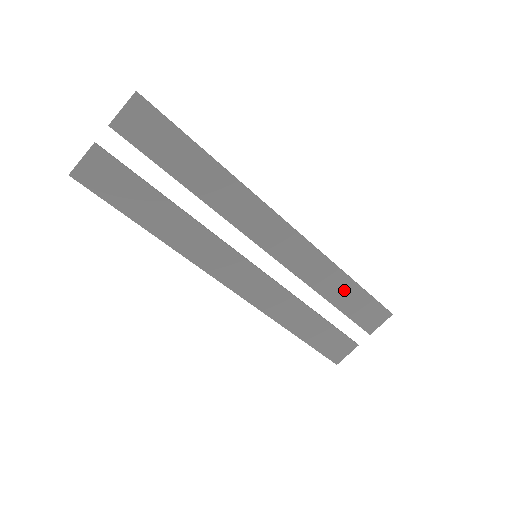
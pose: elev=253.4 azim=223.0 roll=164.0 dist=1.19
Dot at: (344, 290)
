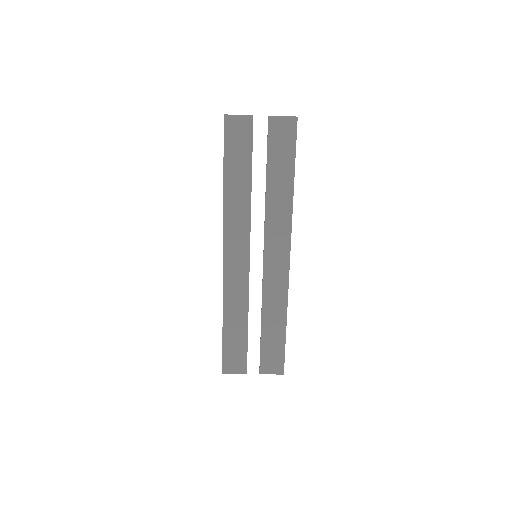
Dot at: (276, 328)
